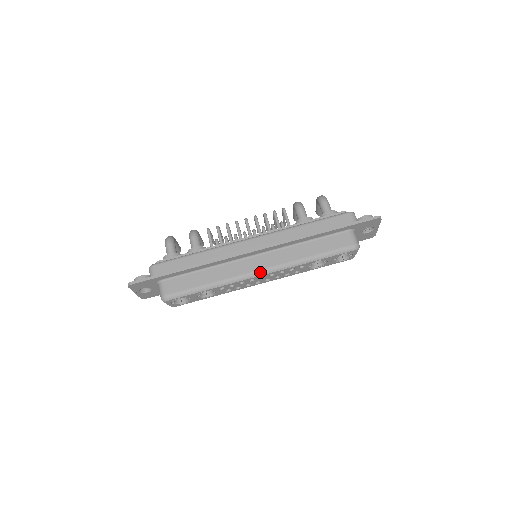
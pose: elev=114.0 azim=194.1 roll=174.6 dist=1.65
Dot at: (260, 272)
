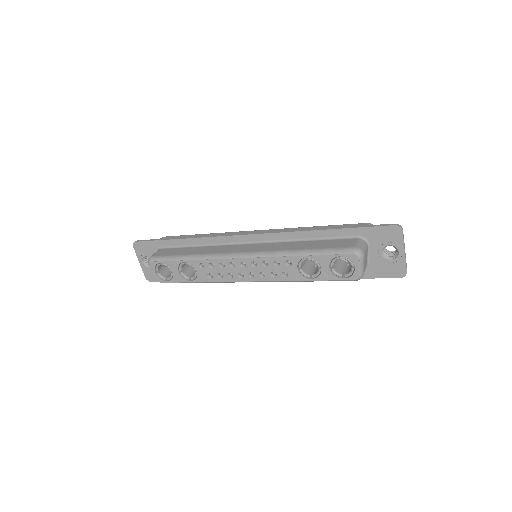
Dot at: (241, 254)
